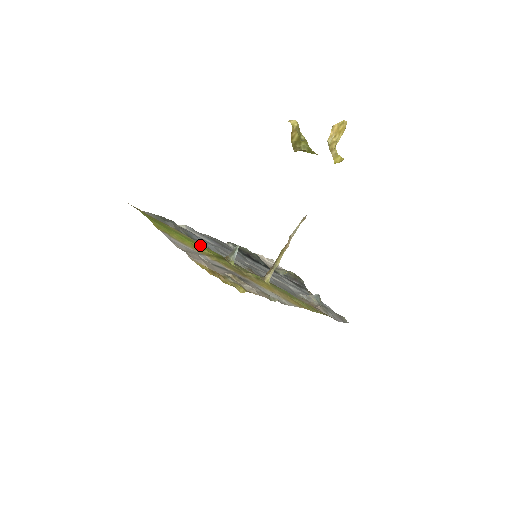
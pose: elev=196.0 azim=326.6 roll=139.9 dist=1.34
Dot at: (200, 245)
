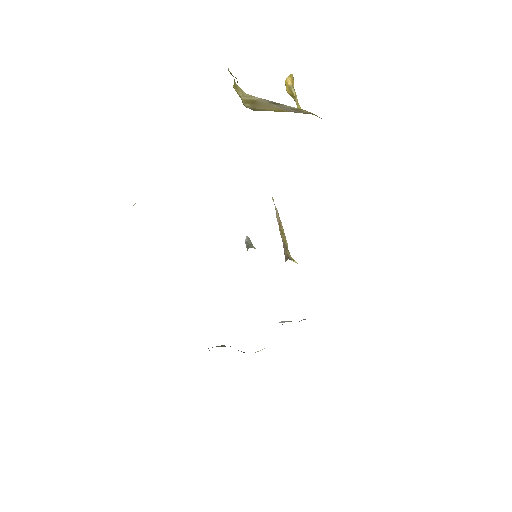
Dot at: occluded
